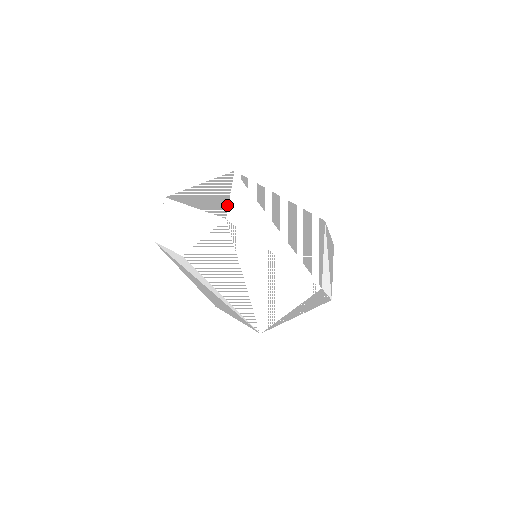
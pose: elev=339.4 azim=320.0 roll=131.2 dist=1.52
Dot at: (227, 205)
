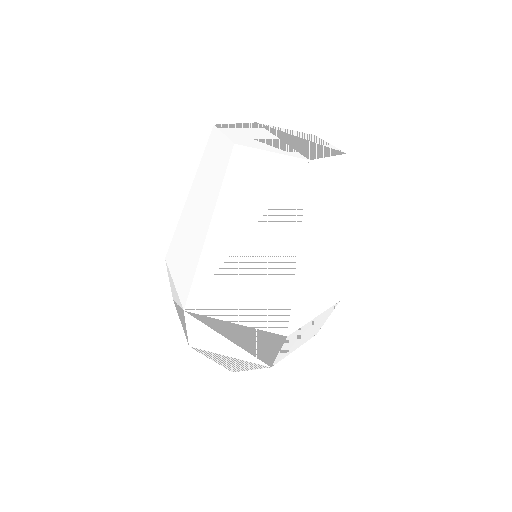
Dot at: (319, 157)
